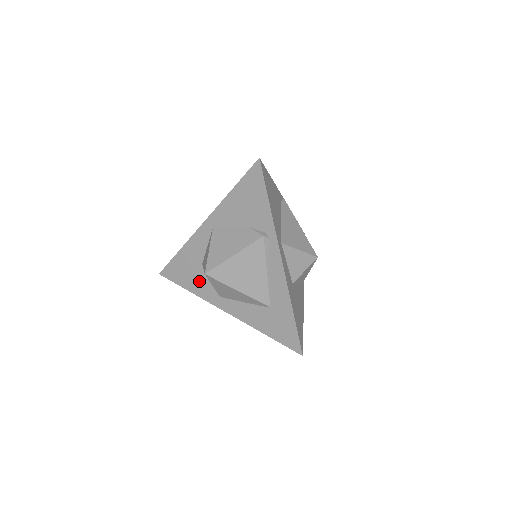
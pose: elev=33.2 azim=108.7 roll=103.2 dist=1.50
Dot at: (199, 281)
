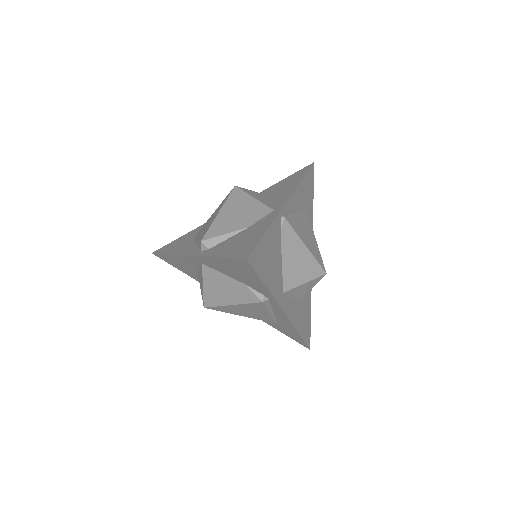
Dot at: (198, 278)
